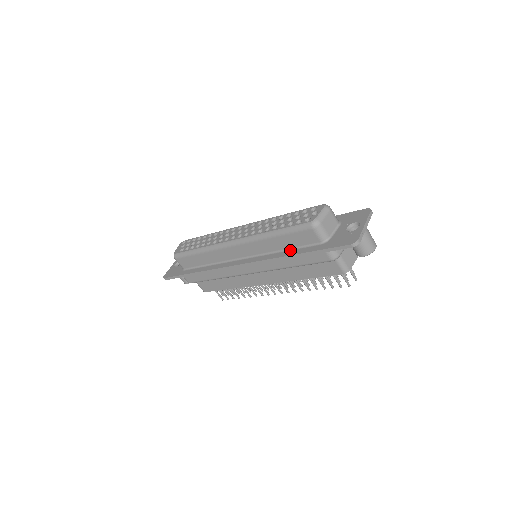
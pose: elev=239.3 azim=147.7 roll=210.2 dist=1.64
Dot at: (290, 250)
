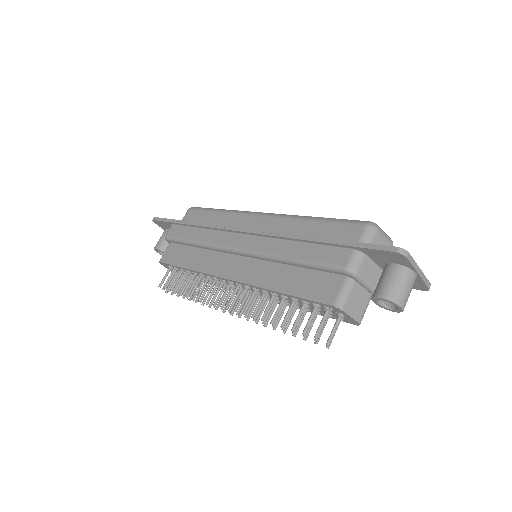
Dot at: occluded
